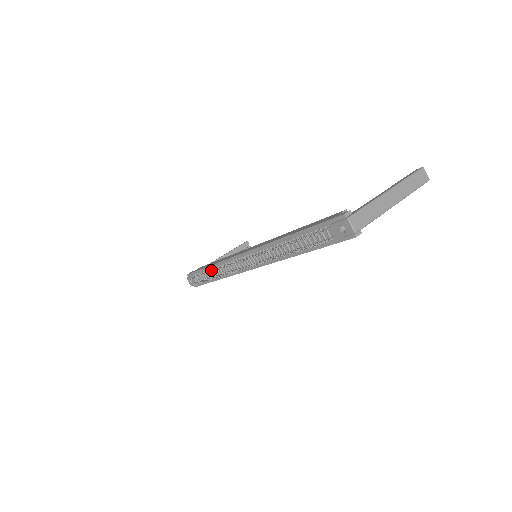
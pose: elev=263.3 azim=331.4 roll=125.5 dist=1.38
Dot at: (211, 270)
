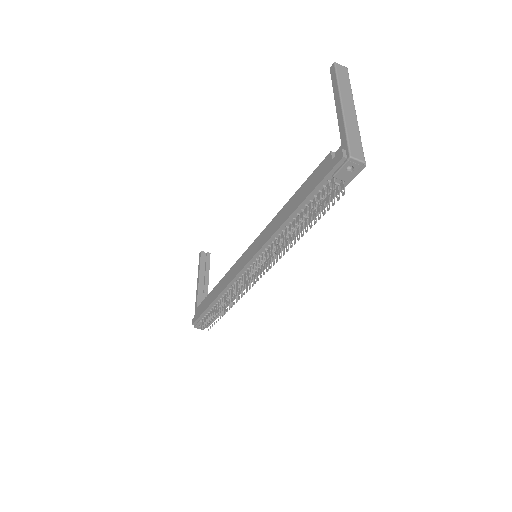
Dot at: (218, 302)
